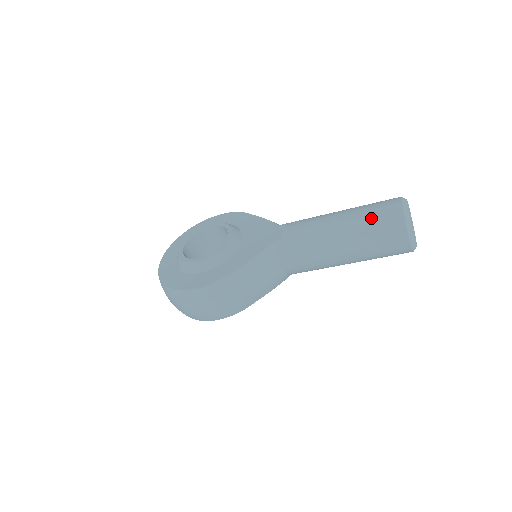
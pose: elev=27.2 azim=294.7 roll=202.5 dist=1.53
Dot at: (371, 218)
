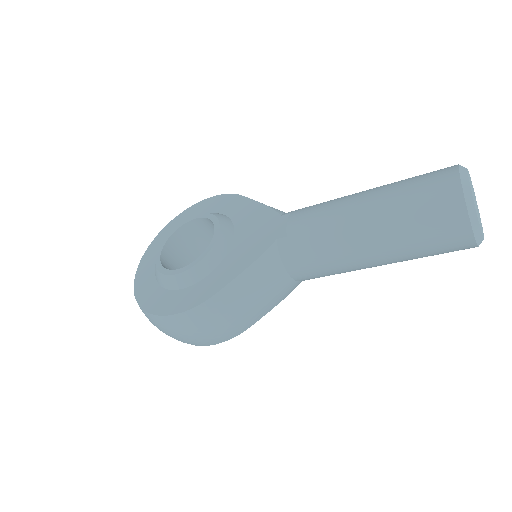
Dot at: (412, 204)
